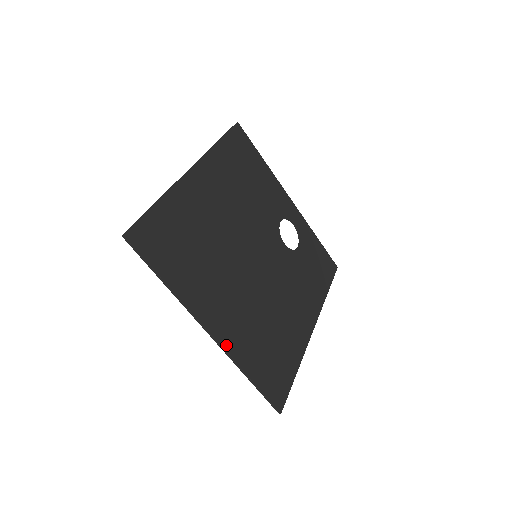
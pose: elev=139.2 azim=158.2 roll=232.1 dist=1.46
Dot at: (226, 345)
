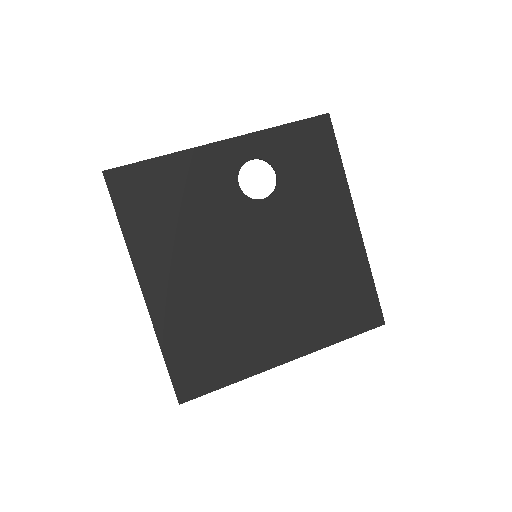
Dot at: (305, 350)
